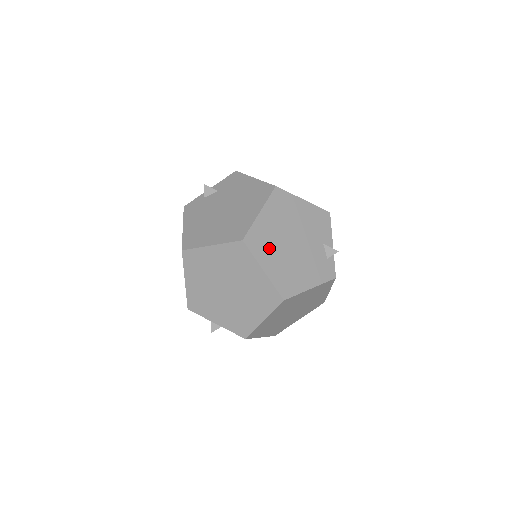
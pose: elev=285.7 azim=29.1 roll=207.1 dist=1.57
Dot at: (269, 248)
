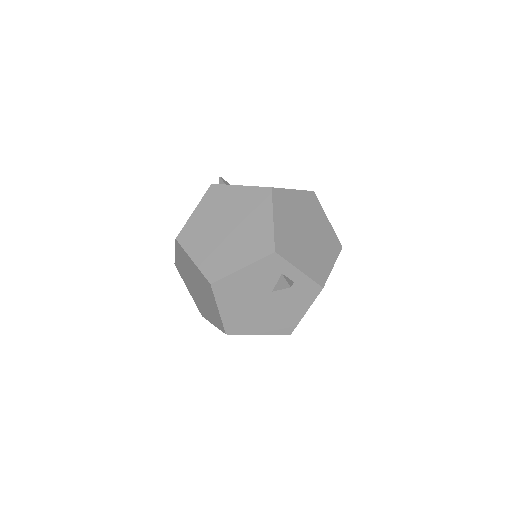
Dot at: occluded
